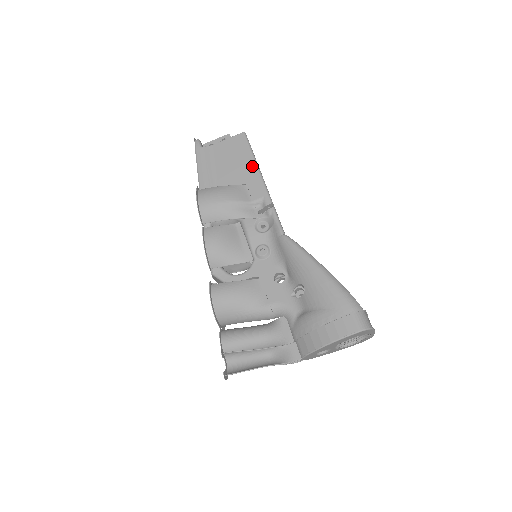
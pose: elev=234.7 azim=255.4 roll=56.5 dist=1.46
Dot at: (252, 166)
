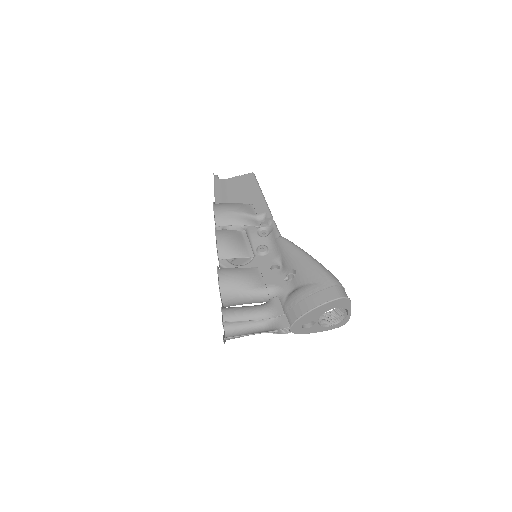
Dot at: (258, 193)
